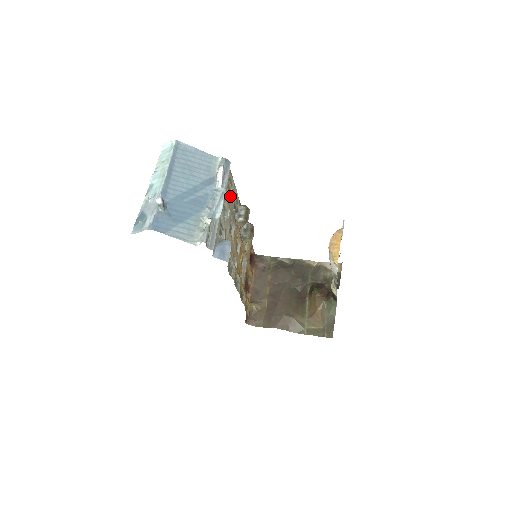
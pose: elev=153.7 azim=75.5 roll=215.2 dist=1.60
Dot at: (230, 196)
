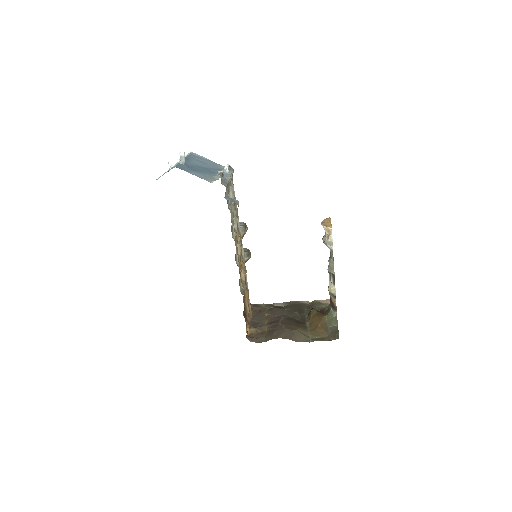
Dot at: (233, 198)
